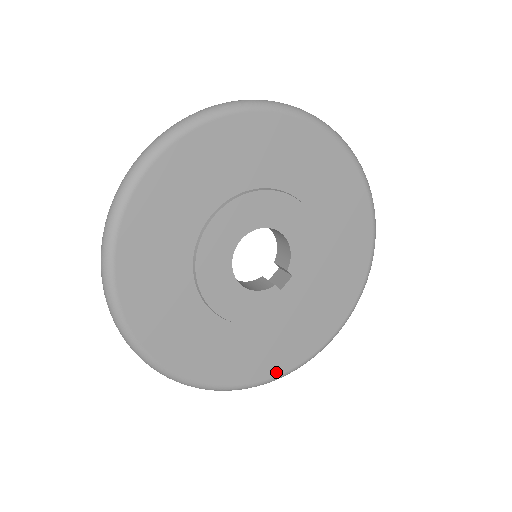
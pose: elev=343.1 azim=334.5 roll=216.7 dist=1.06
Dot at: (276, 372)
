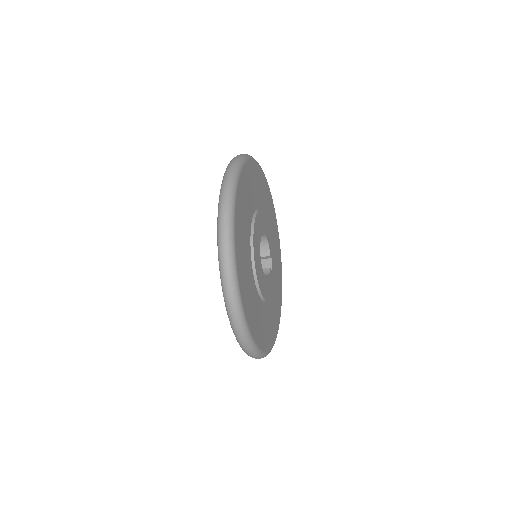
Dot at: (278, 323)
